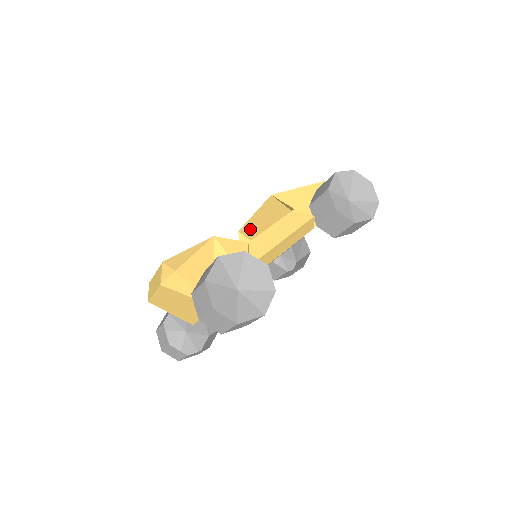
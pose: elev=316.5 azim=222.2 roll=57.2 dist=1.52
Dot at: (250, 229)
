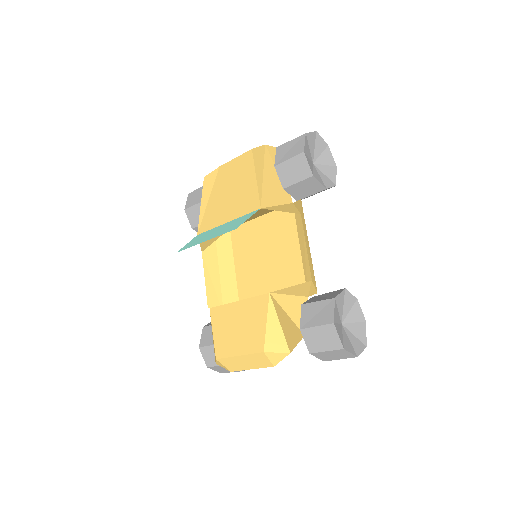
Dot at: occluded
